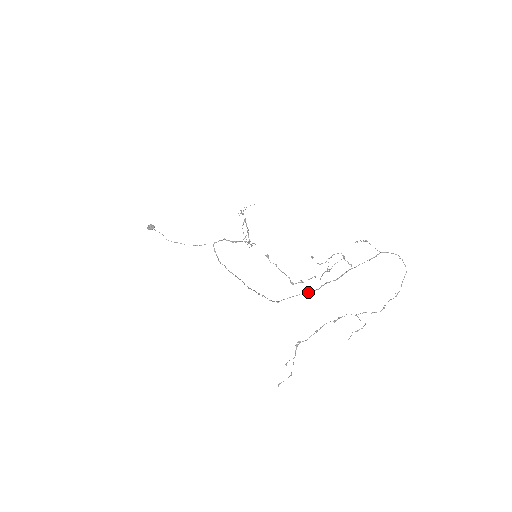
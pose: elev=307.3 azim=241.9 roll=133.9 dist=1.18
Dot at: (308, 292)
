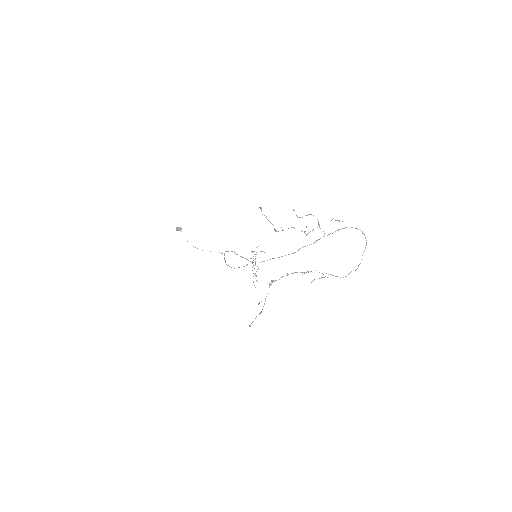
Dot at: (288, 254)
